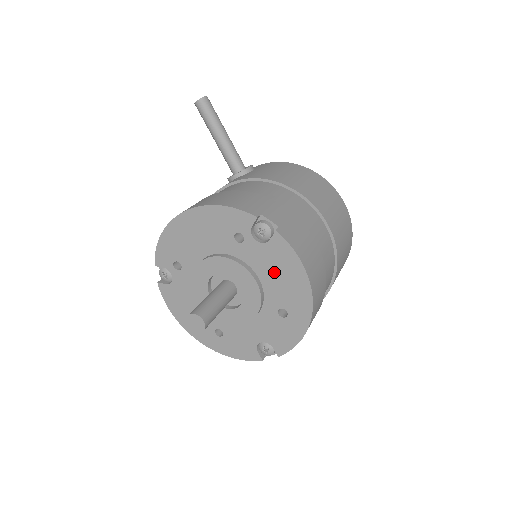
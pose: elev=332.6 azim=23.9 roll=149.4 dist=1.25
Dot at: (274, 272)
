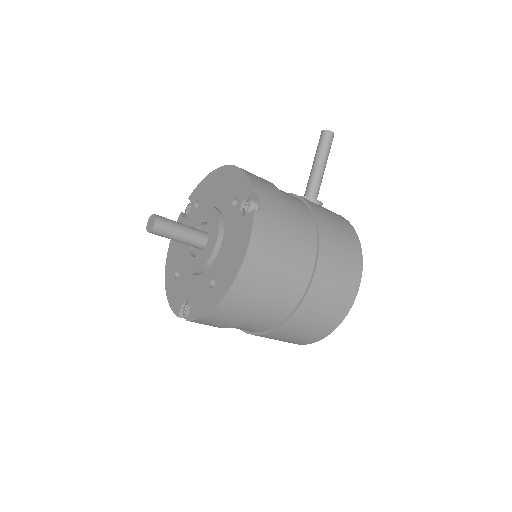
Dot at: (231, 243)
